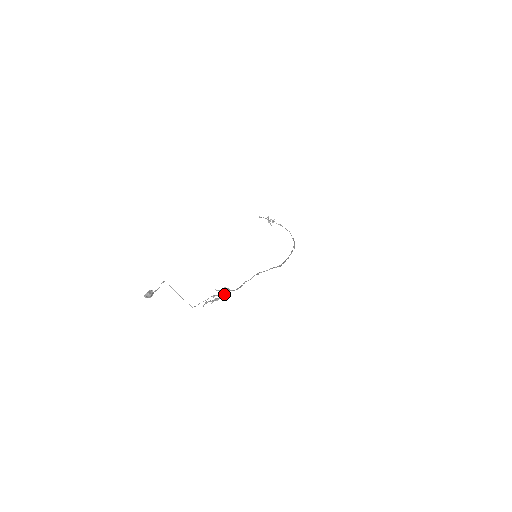
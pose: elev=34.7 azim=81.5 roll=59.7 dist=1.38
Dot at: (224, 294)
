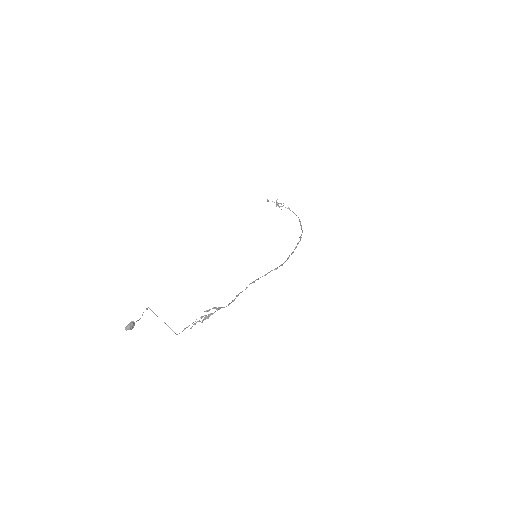
Dot at: (214, 312)
